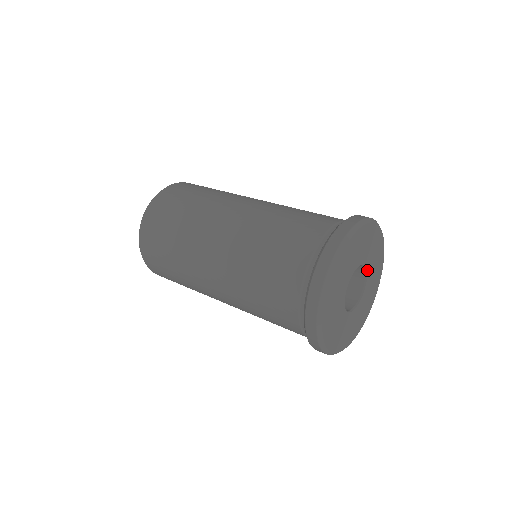
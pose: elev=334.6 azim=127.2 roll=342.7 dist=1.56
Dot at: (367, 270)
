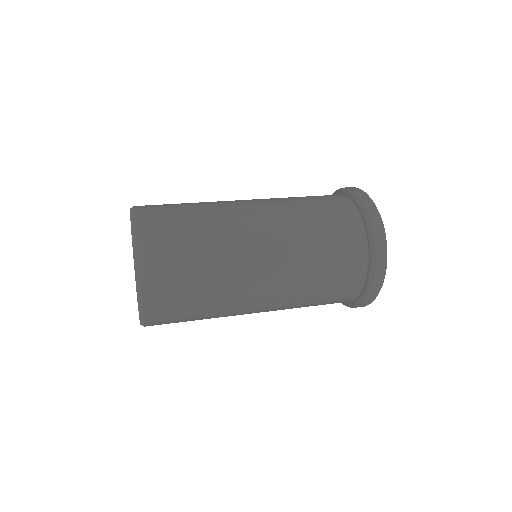
Dot at: occluded
